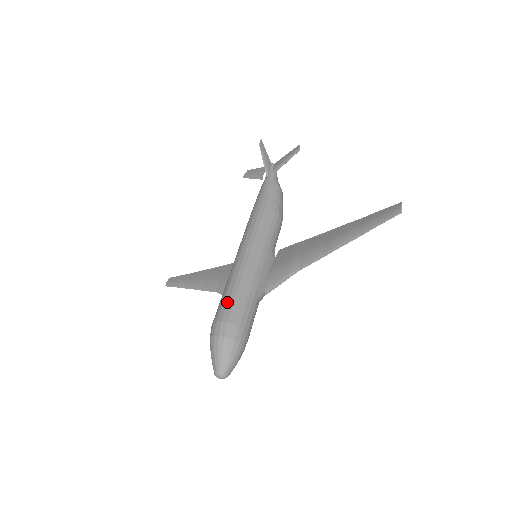
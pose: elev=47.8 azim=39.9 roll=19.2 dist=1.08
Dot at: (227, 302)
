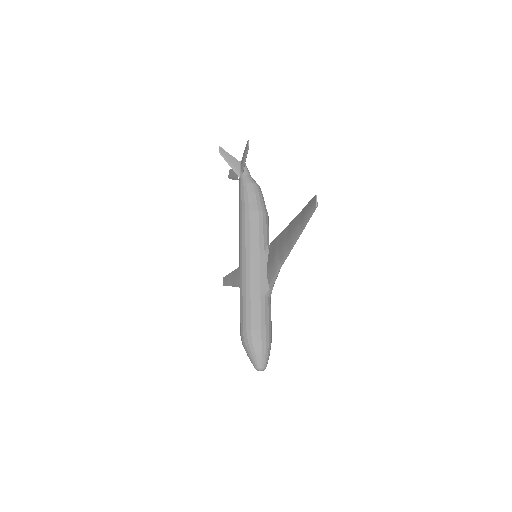
Dot at: (242, 312)
